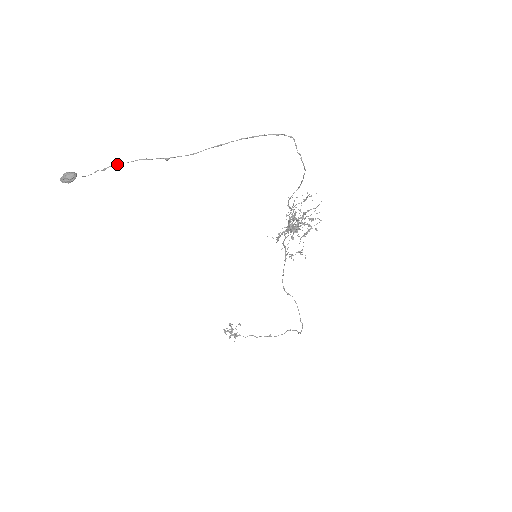
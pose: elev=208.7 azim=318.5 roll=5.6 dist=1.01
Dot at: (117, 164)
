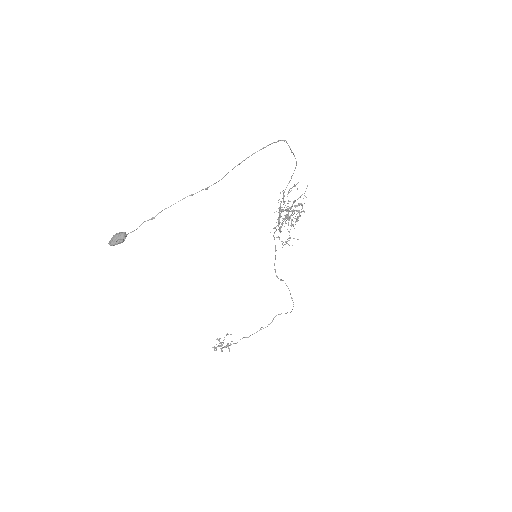
Dot at: (166, 208)
